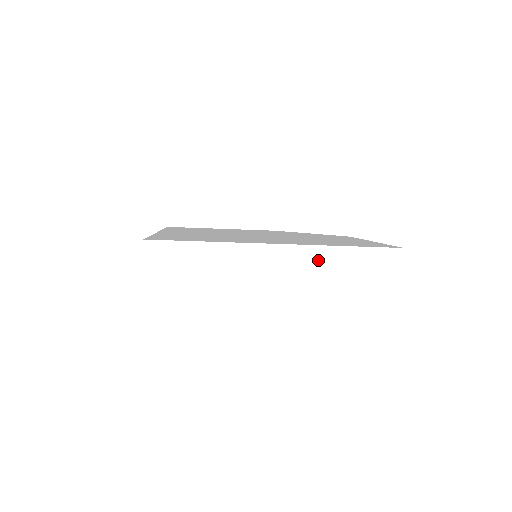
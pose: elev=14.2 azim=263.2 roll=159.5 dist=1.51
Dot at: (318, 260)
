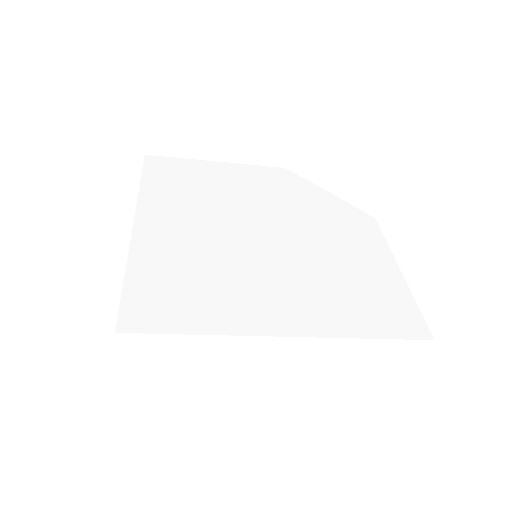
Dot at: (330, 349)
